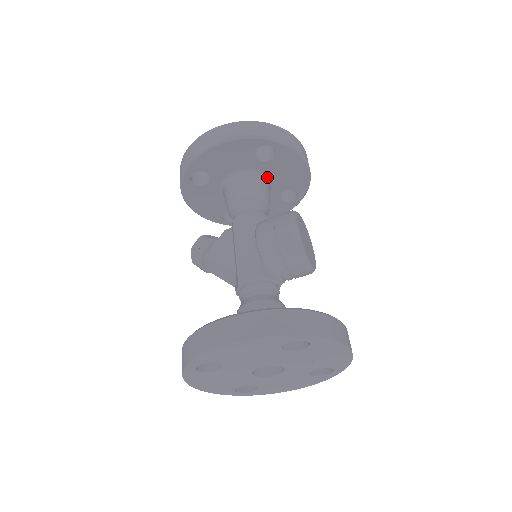
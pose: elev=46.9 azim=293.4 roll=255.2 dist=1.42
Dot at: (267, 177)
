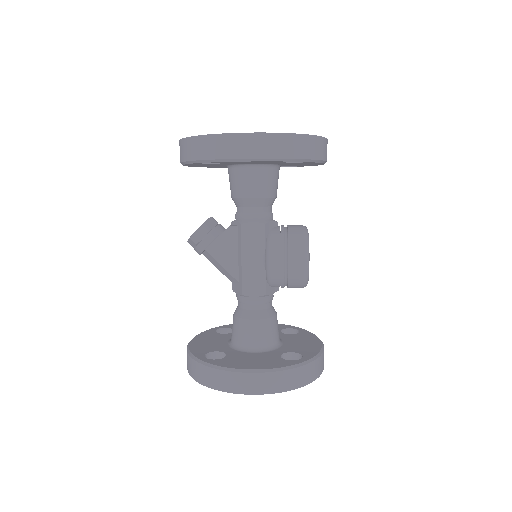
Dot at: (280, 165)
